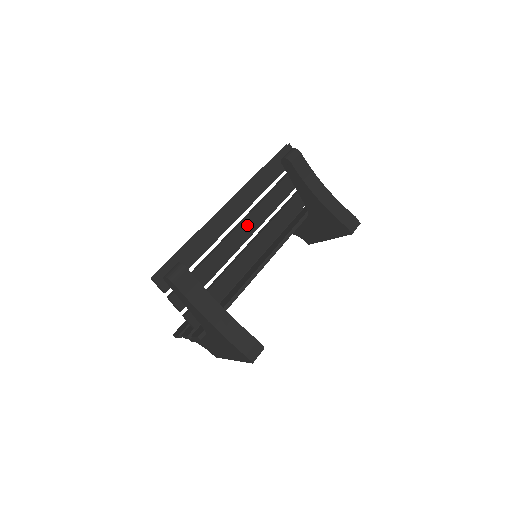
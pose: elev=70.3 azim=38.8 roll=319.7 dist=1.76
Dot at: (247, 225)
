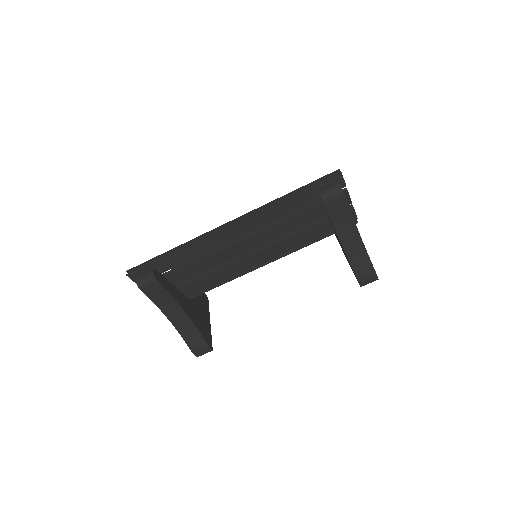
Dot at: (247, 243)
